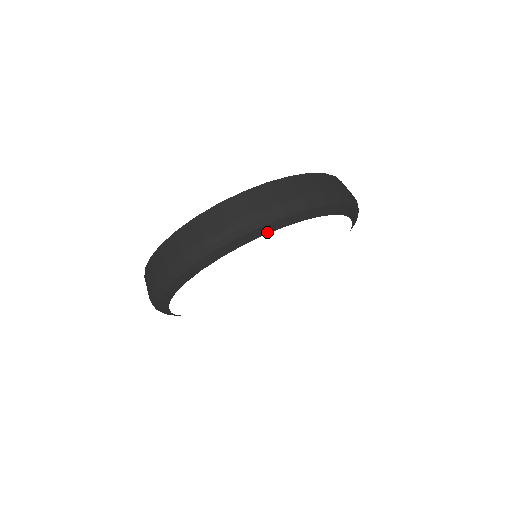
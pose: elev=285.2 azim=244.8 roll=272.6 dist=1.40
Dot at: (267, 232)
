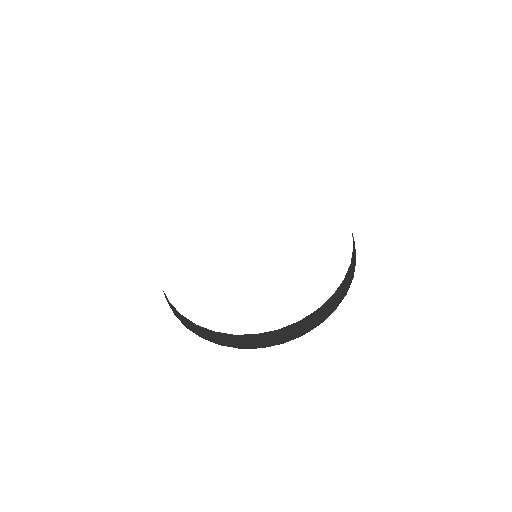
Dot at: occluded
